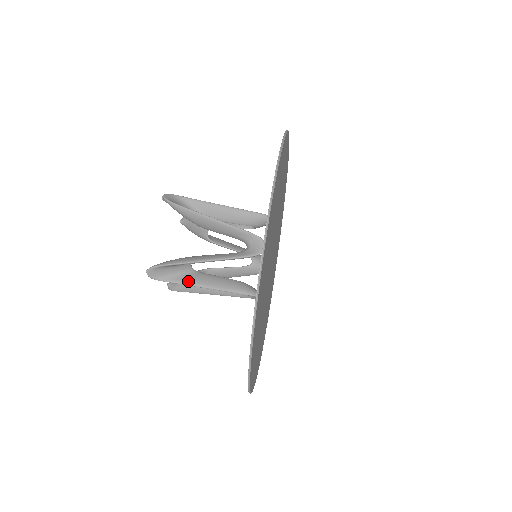
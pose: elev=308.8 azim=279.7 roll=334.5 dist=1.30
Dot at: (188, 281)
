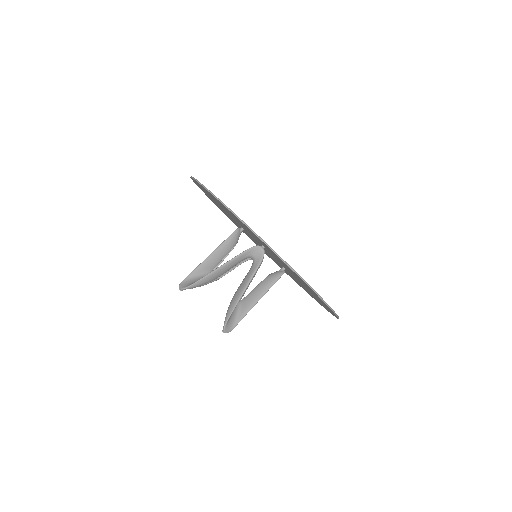
Dot at: (246, 310)
